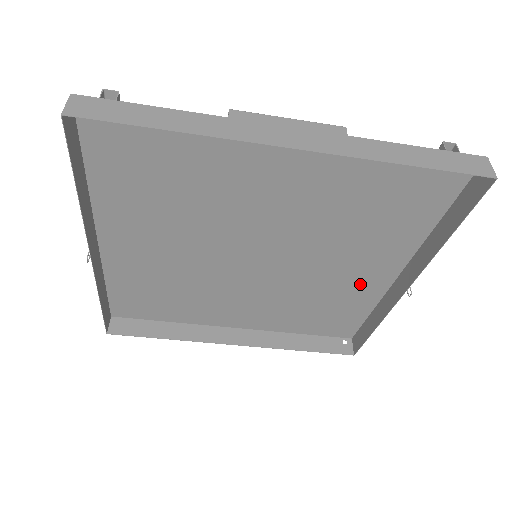
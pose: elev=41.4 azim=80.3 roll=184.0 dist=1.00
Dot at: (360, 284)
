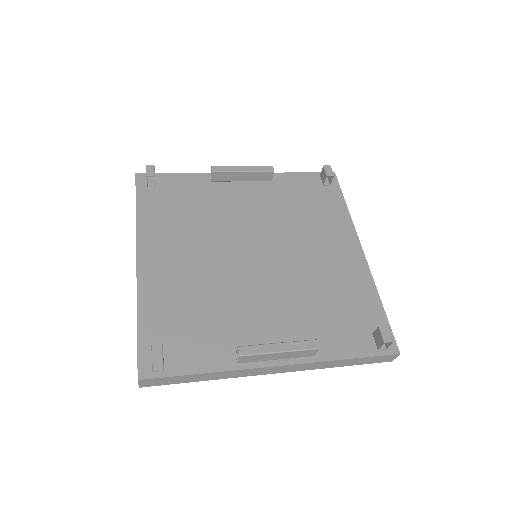
Dot at: (335, 234)
